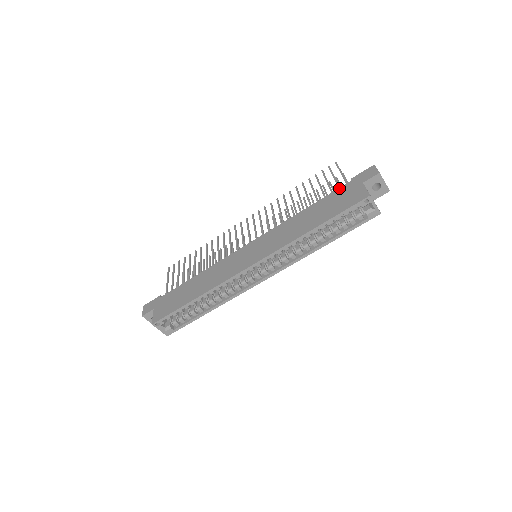
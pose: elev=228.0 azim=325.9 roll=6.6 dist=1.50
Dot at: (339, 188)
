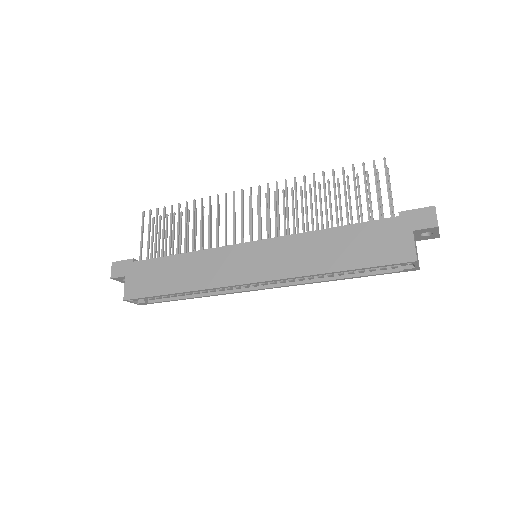
Dot at: (380, 220)
